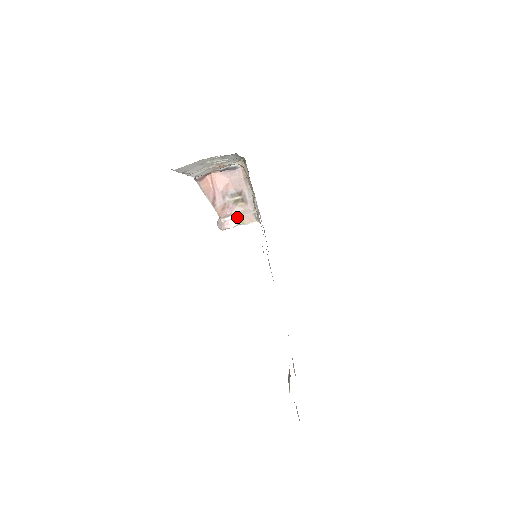
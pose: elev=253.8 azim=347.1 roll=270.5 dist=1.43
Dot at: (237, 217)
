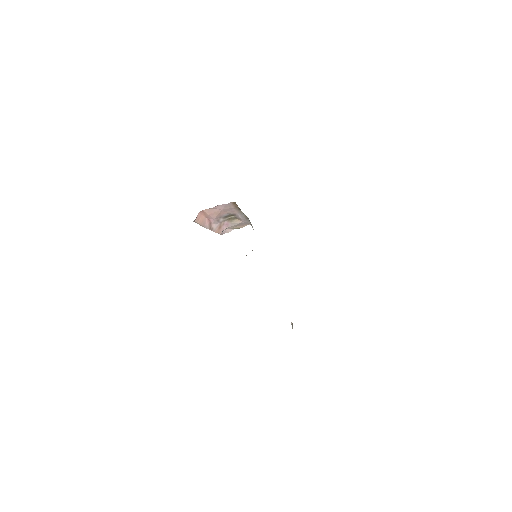
Dot at: (233, 227)
